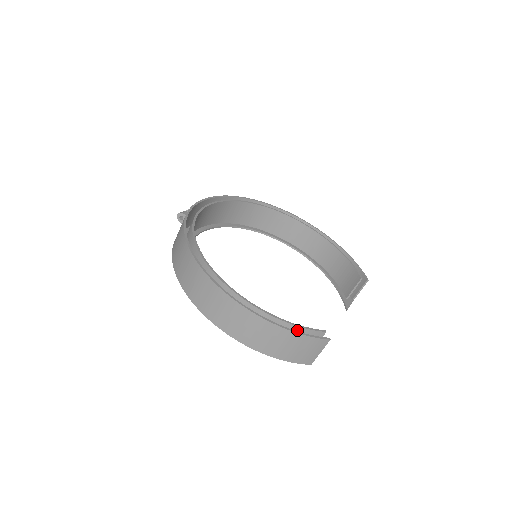
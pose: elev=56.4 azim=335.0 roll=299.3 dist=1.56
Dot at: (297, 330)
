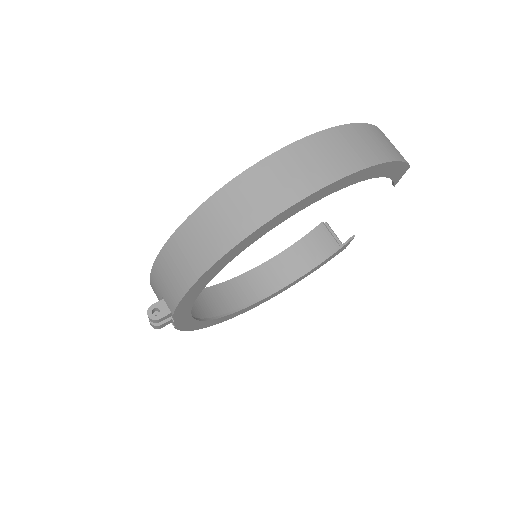
Dot at: occluded
